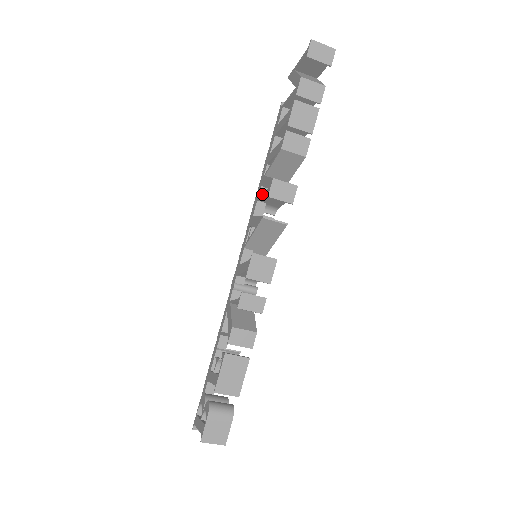
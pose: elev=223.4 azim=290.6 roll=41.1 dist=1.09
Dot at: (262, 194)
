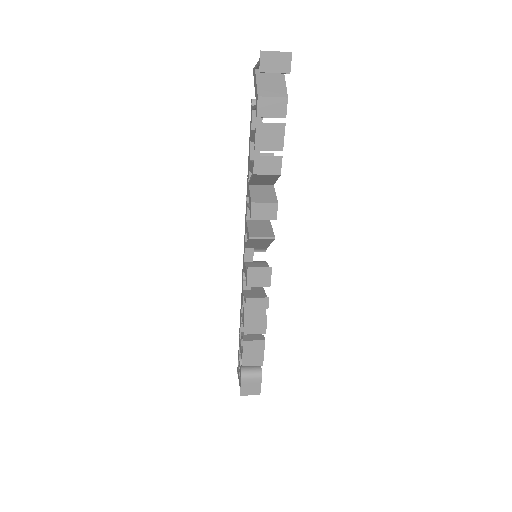
Dot at: (248, 207)
